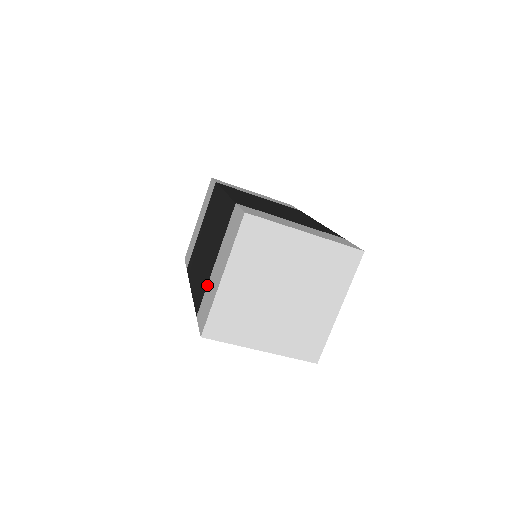
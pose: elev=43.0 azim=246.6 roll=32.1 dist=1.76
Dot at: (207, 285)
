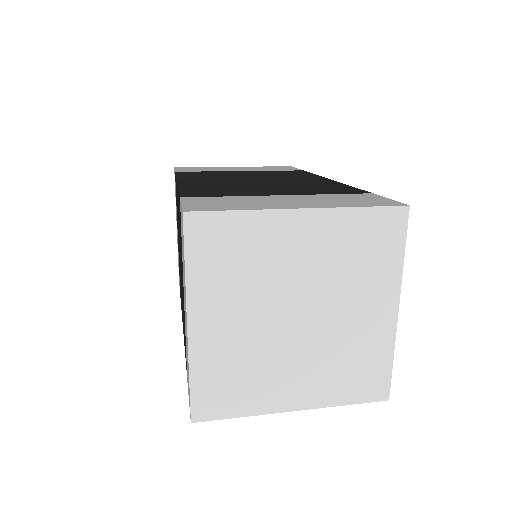
Dot at: occluded
